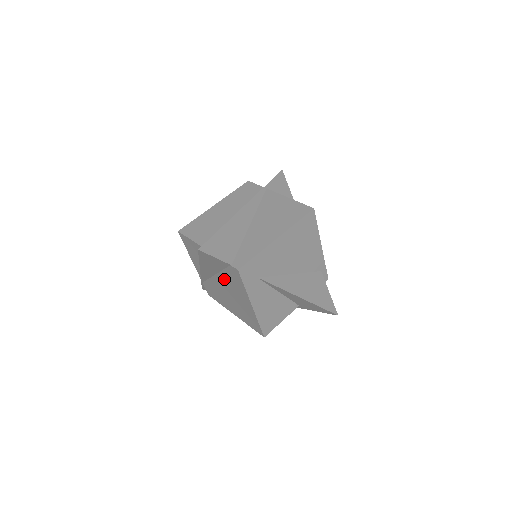
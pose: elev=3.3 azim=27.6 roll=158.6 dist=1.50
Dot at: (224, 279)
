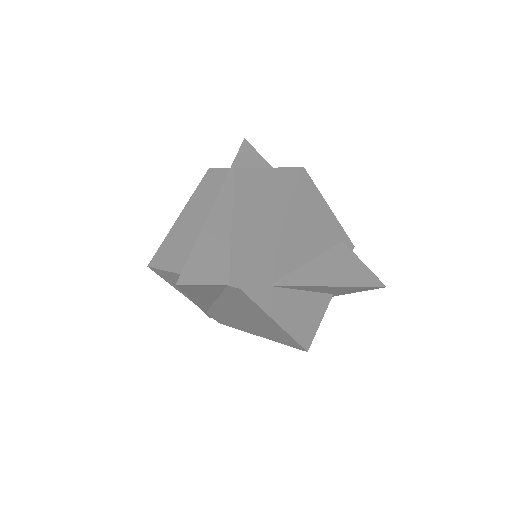
Dot at: (228, 303)
